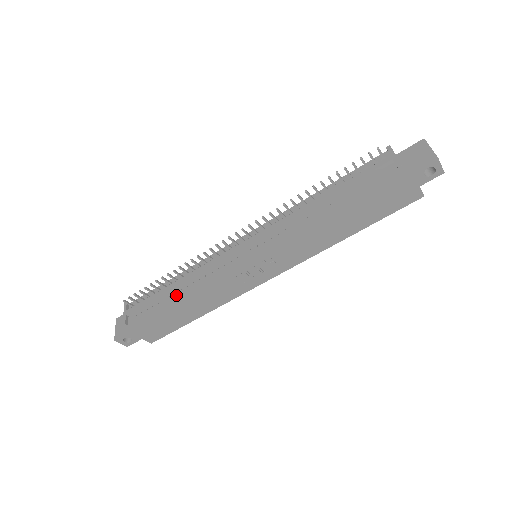
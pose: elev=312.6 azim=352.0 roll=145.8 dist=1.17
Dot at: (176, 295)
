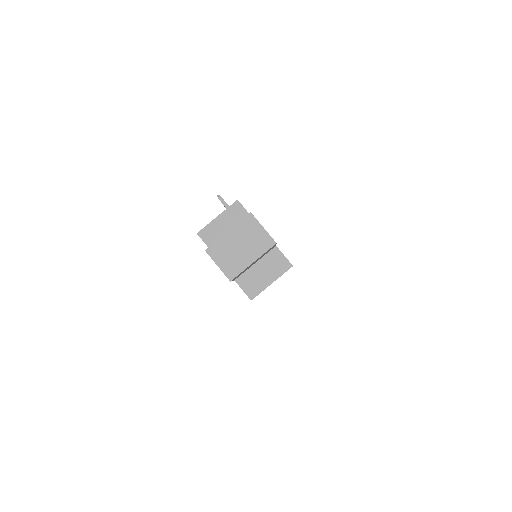
Dot at: occluded
